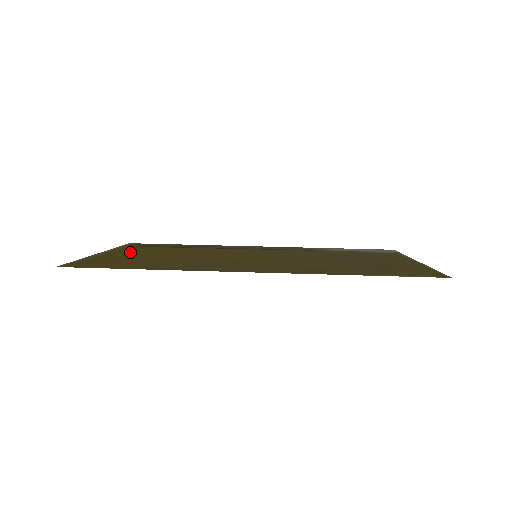
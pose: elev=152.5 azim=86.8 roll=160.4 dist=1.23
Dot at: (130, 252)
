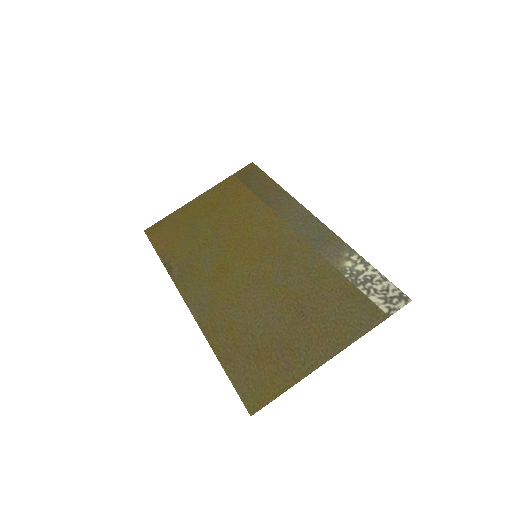
Dot at: (212, 202)
